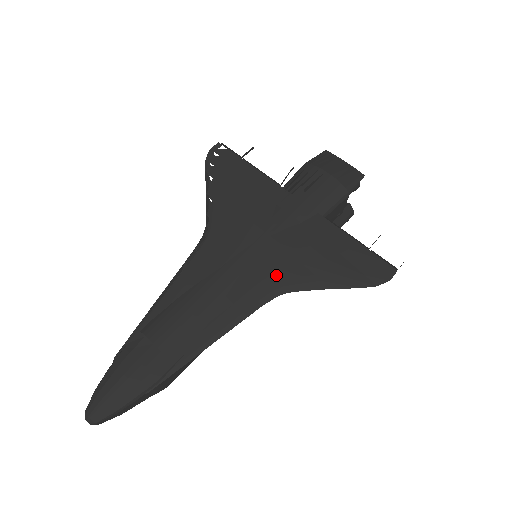
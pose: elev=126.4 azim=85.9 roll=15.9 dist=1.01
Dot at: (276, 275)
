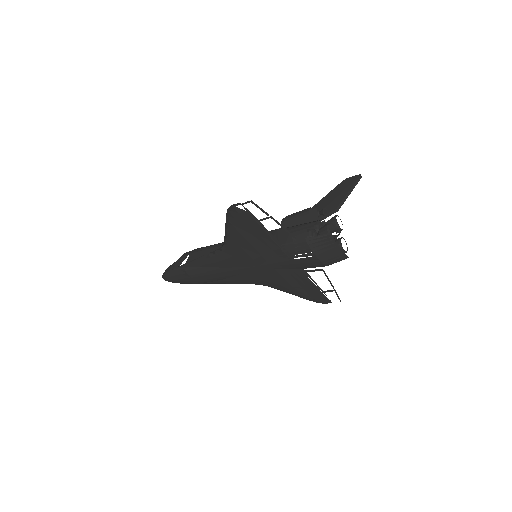
Dot at: (260, 281)
